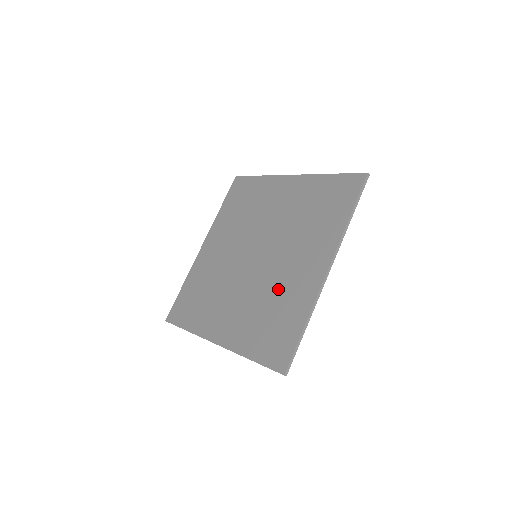
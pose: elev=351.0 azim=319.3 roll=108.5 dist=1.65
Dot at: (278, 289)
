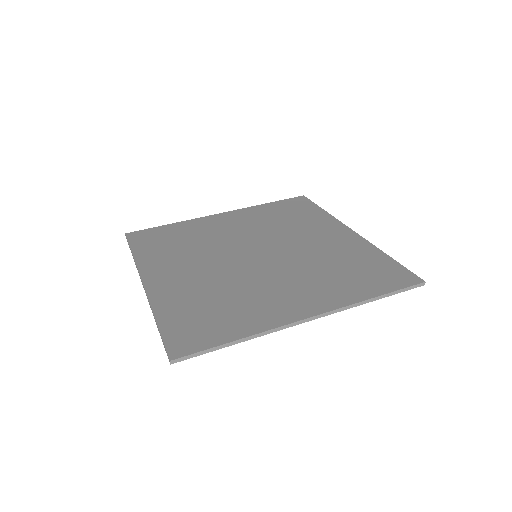
Dot at: (247, 293)
